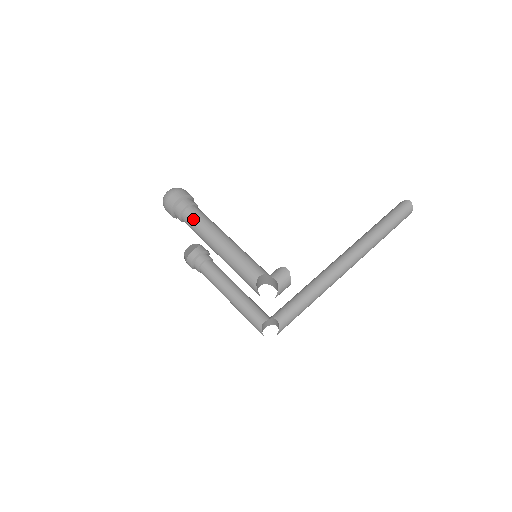
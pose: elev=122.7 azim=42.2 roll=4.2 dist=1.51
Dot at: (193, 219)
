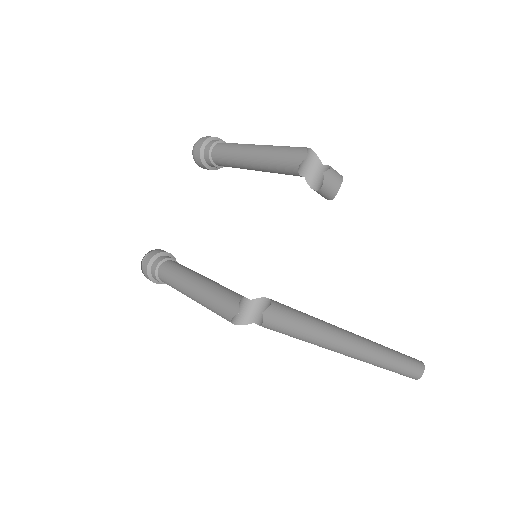
Dot at: (231, 143)
